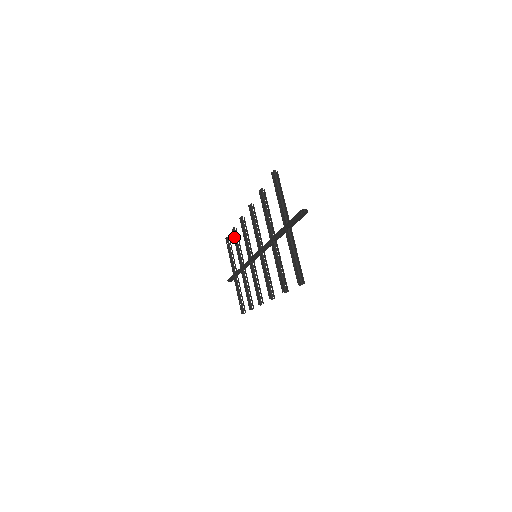
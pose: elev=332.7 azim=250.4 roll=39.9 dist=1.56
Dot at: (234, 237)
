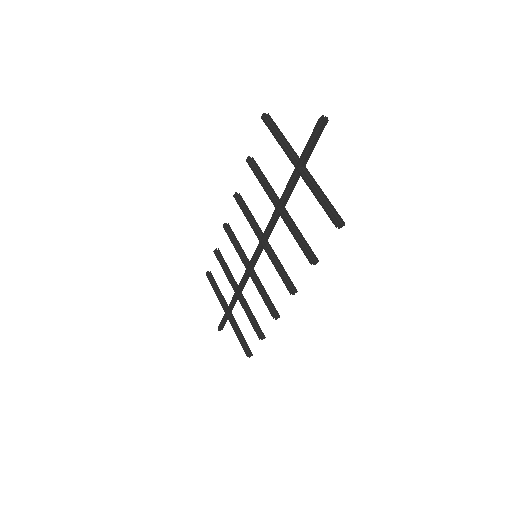
Dot at: (218, 259)
